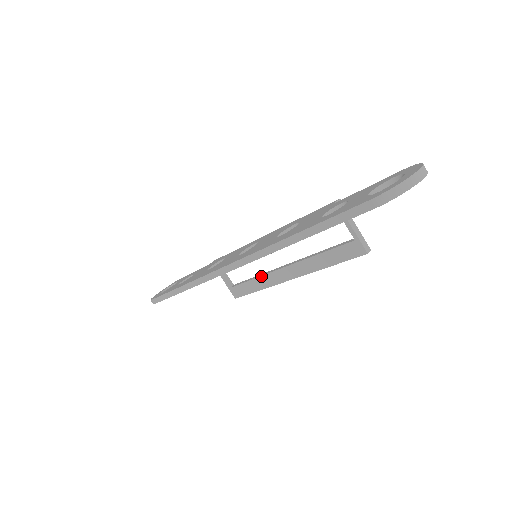
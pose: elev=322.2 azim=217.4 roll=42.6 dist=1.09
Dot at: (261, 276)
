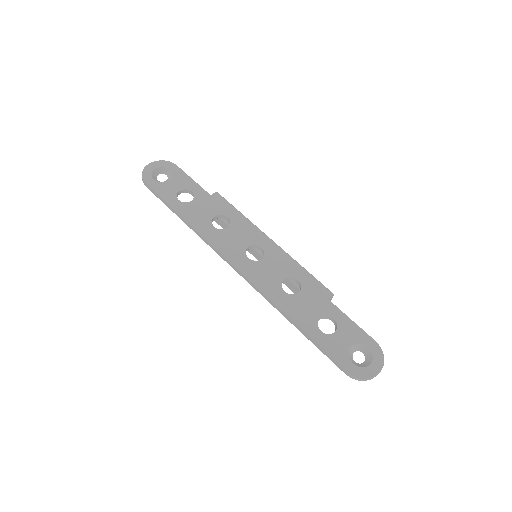
Dot at: occluded
